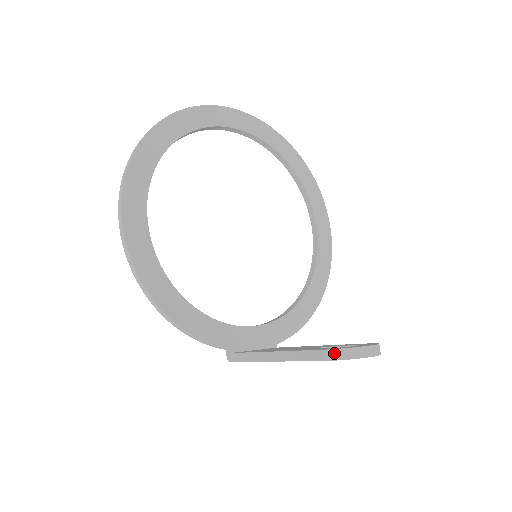
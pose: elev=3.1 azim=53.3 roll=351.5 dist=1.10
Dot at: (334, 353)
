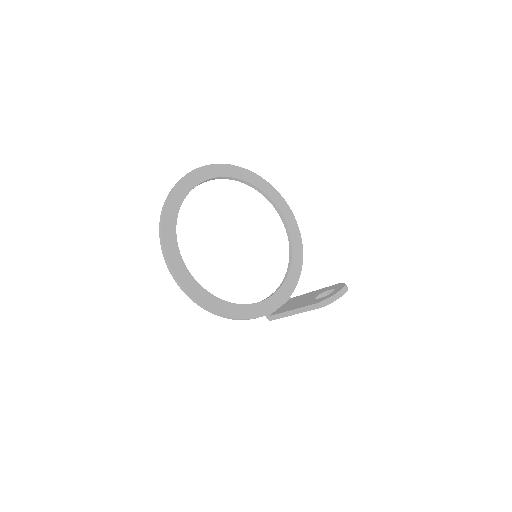
Dot at: (325, 302)
